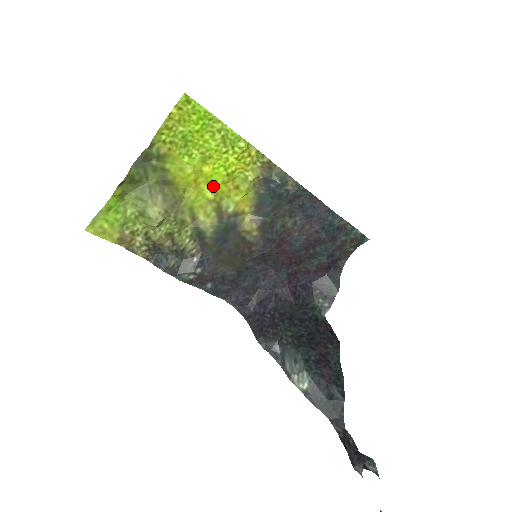
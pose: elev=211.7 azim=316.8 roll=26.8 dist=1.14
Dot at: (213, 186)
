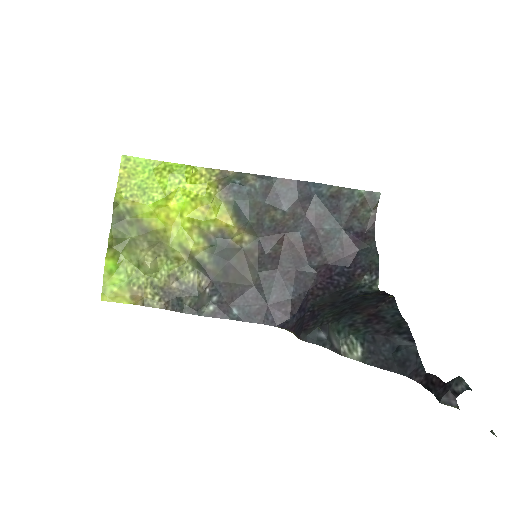
Dot at: (186, 216)
